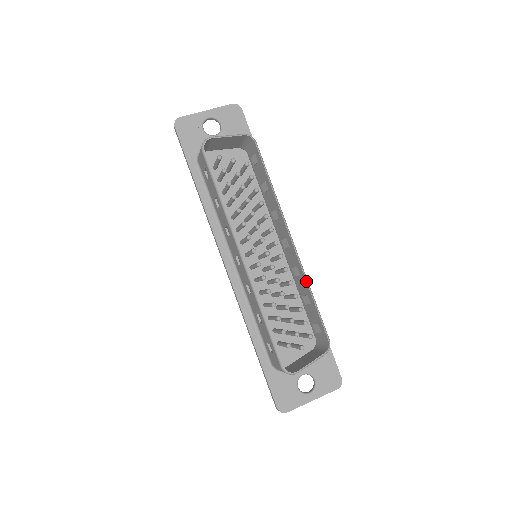
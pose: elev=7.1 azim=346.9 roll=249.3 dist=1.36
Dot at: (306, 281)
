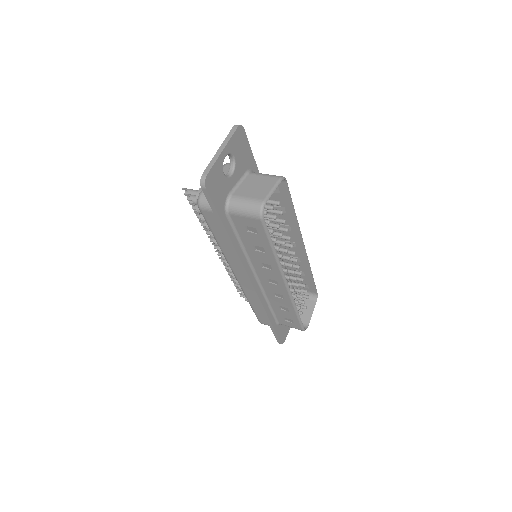
Dot at: (310, 268)
